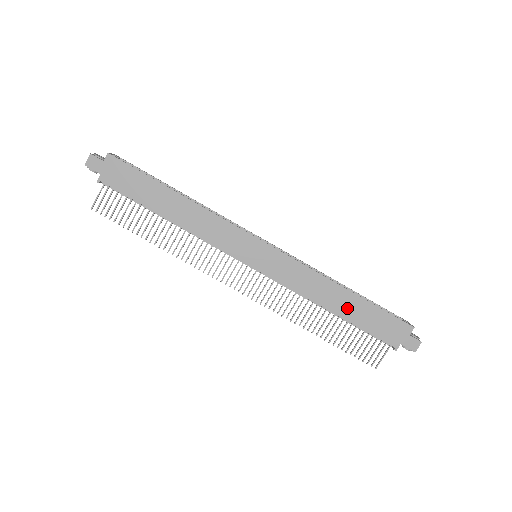
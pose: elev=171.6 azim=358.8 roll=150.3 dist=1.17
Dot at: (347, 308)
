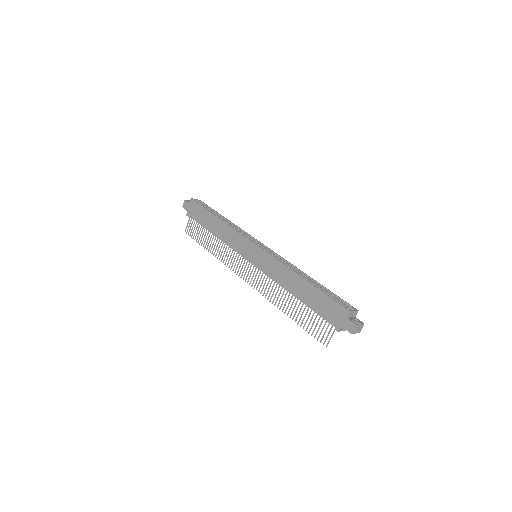
Dot at: (303, 293)
